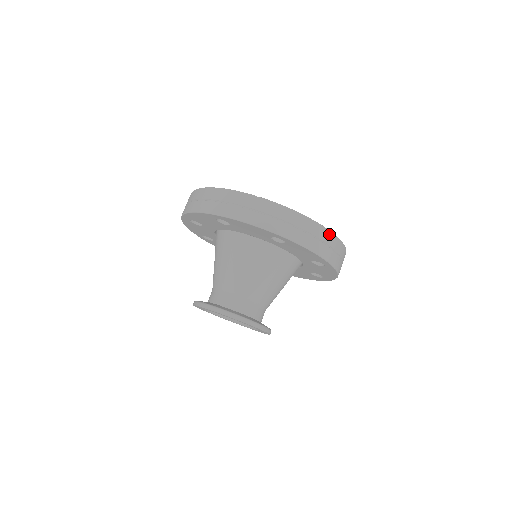
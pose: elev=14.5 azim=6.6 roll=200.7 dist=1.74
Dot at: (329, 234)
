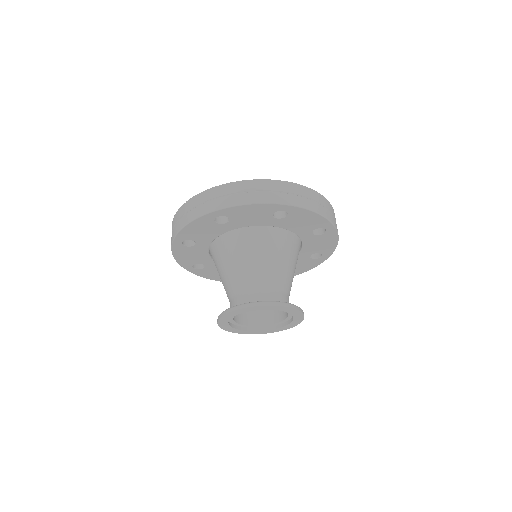
Dot at: (258, 182)
